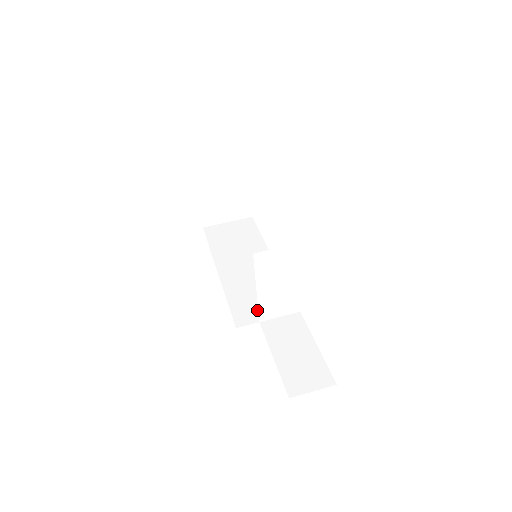
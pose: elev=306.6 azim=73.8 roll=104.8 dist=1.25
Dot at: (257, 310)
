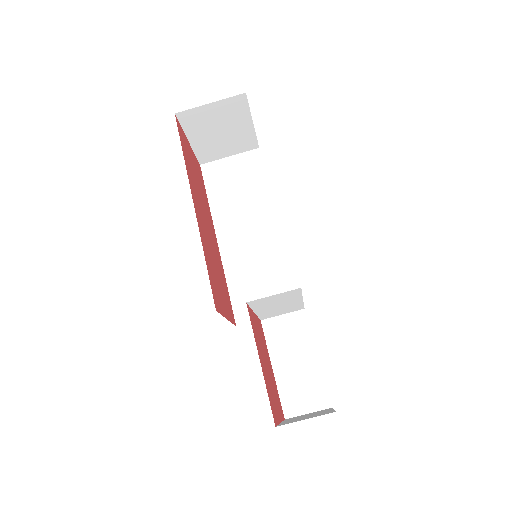
Dot at: occluded
